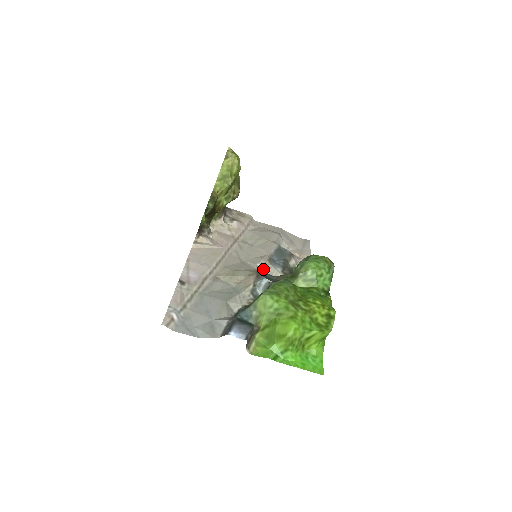
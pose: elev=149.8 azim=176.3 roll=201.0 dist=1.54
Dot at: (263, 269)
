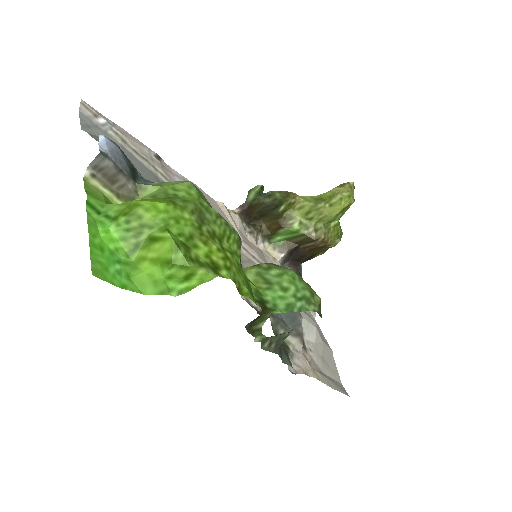
Dot at: occluded
